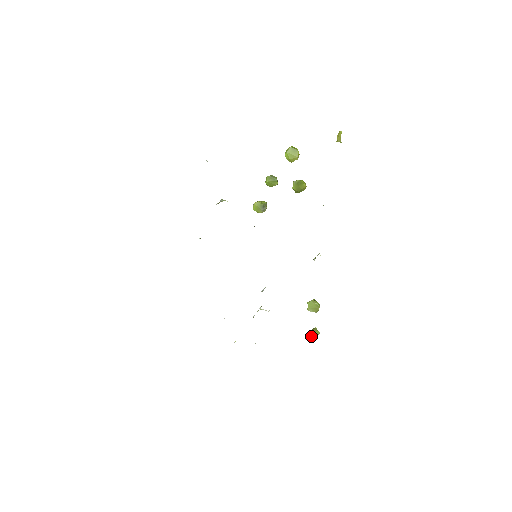
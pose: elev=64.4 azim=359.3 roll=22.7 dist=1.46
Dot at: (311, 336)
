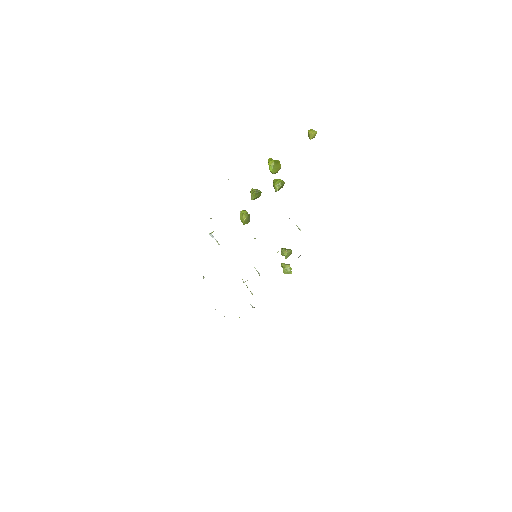
Dot at: (289, 272)
